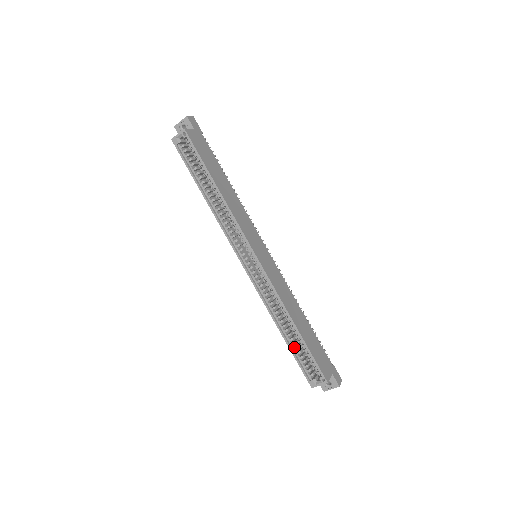
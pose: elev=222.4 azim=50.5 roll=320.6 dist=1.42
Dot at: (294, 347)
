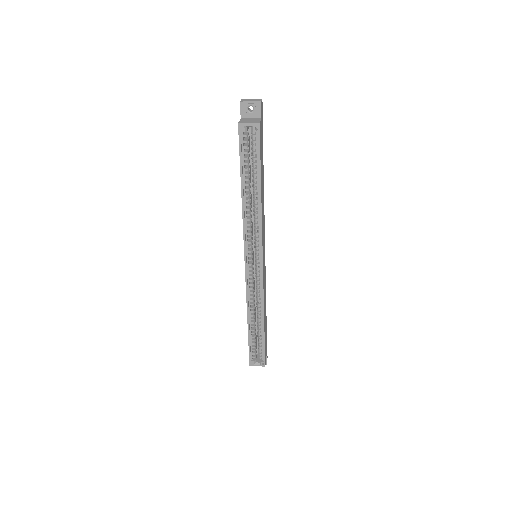
Dot at: (252, 335)
